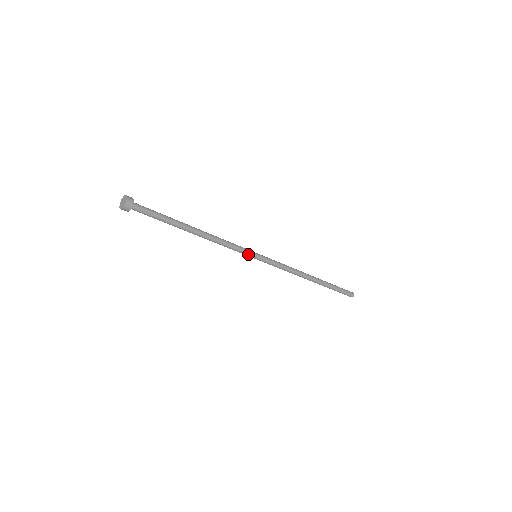
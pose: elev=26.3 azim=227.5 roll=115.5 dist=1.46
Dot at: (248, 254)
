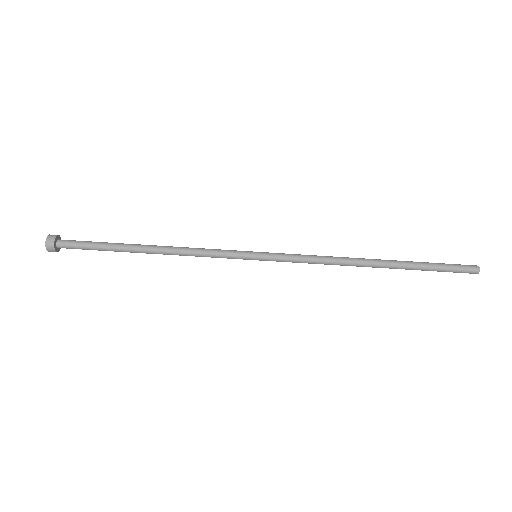
Dot at: (239, 256)
